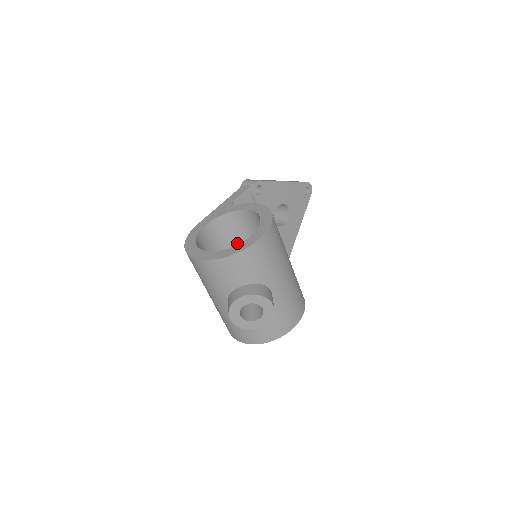
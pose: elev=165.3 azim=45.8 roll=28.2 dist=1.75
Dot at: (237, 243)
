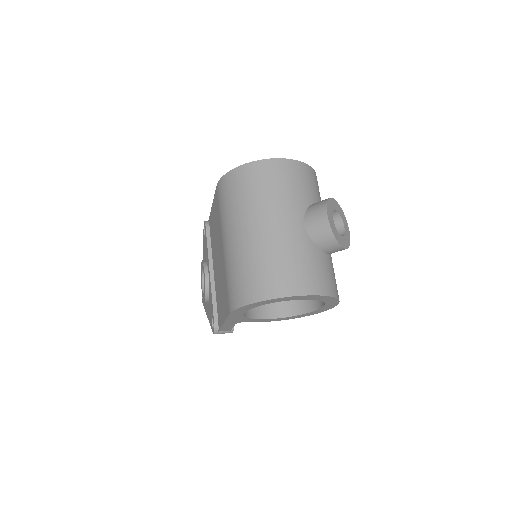
Dot at: occluded
